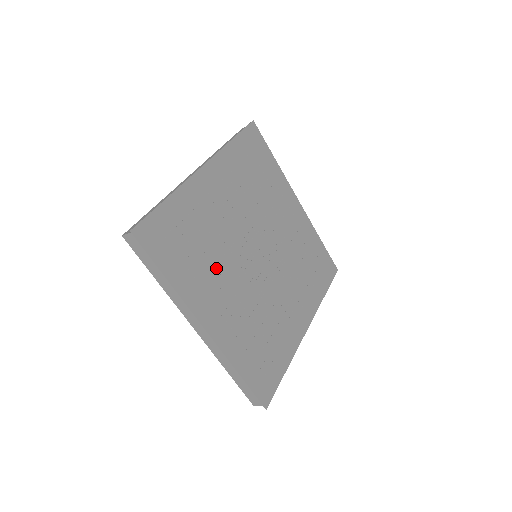
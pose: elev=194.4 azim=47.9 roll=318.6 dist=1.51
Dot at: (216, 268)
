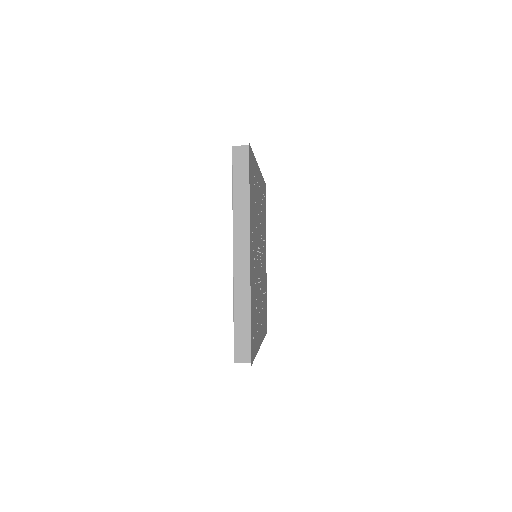
Dot at: (255, 228)
